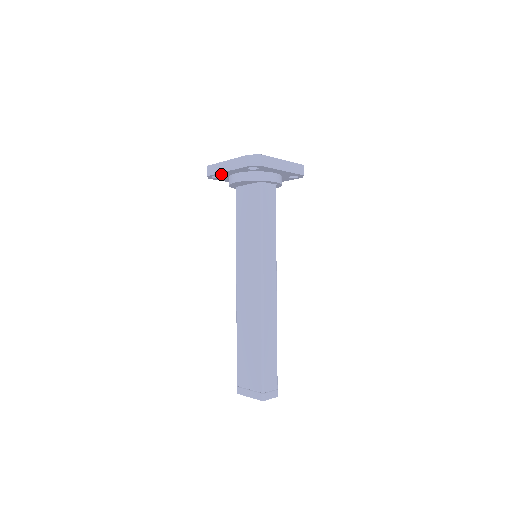
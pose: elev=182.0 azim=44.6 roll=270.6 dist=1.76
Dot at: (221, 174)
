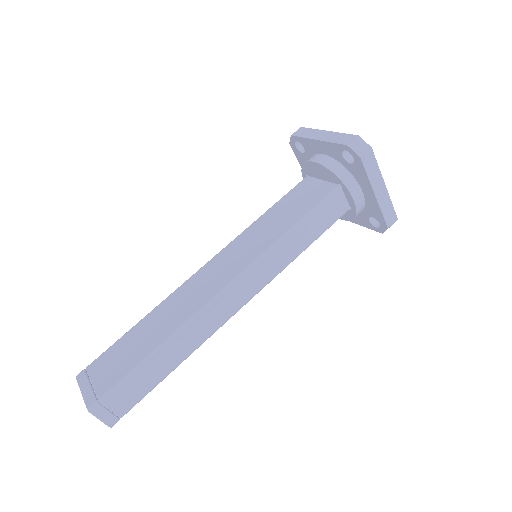
Dot at: (307, 143)
